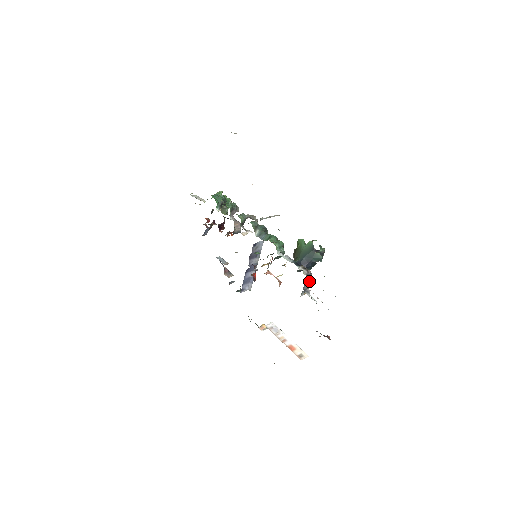
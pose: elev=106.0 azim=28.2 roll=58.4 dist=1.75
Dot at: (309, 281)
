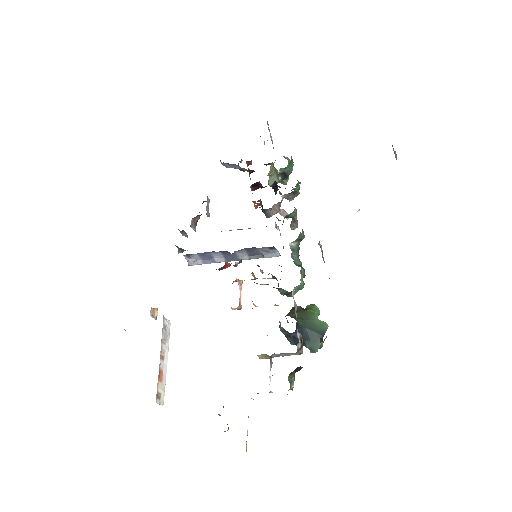
Dot at: (286, 355)
